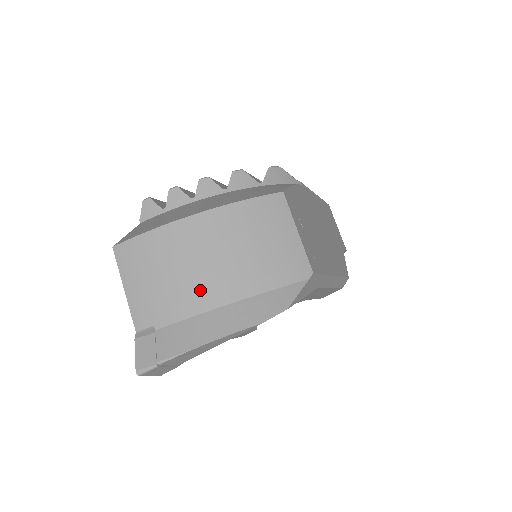
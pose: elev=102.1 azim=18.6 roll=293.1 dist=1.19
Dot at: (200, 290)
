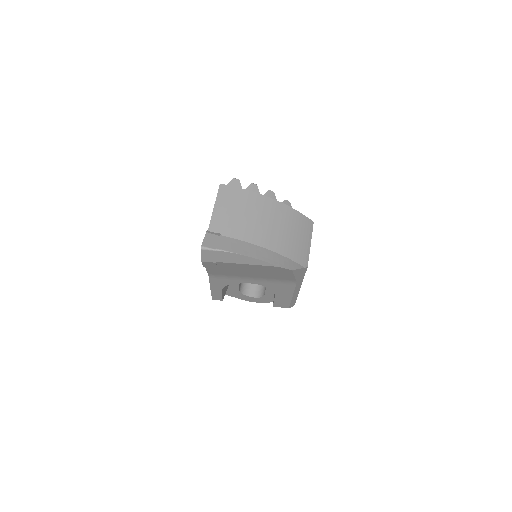
Dot at: (256, 232)
